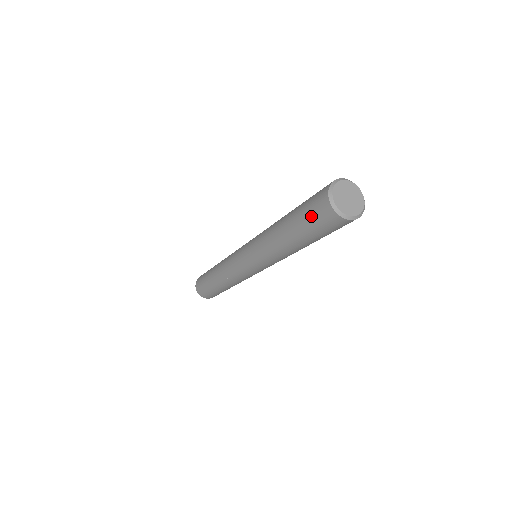
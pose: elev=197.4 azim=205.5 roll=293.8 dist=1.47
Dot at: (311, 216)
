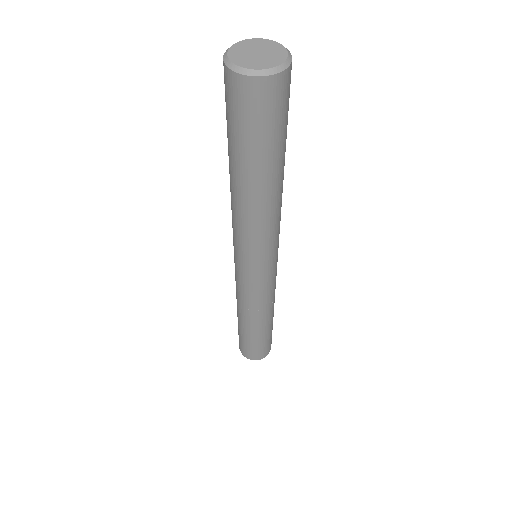
Dot at: occluded
